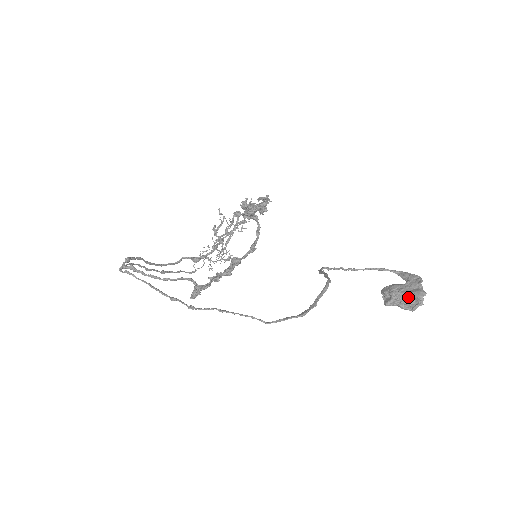
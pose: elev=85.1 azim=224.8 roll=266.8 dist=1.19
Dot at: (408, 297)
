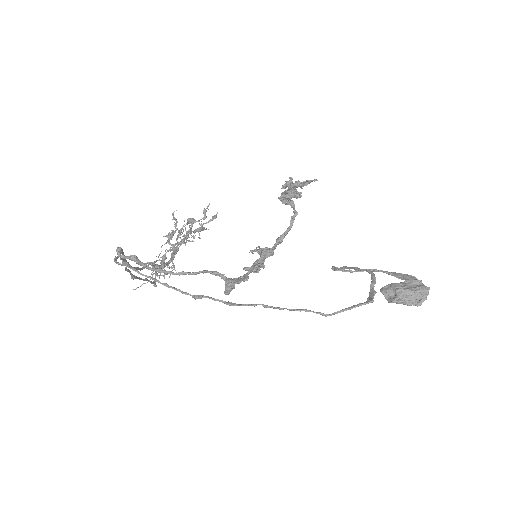
Dot at: (414, 292)
